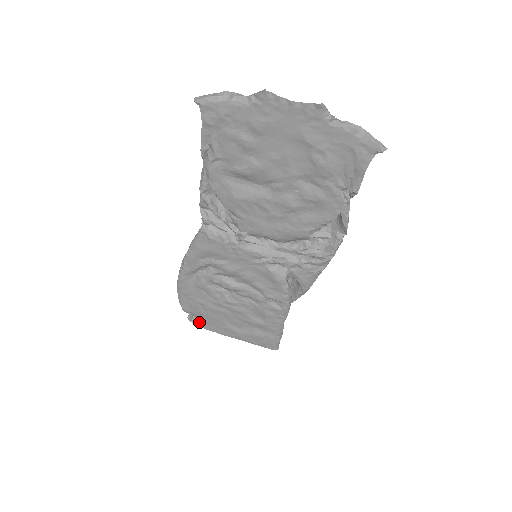
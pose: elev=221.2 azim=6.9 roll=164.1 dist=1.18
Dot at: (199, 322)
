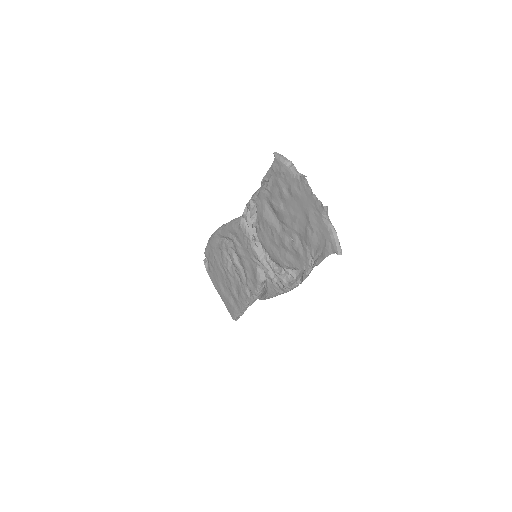
Dot at: (208, 267)
